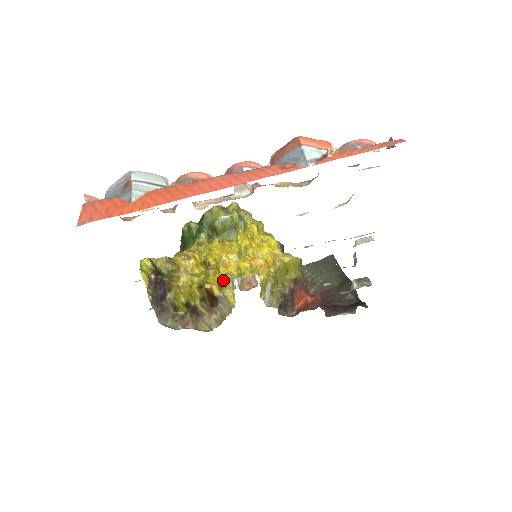
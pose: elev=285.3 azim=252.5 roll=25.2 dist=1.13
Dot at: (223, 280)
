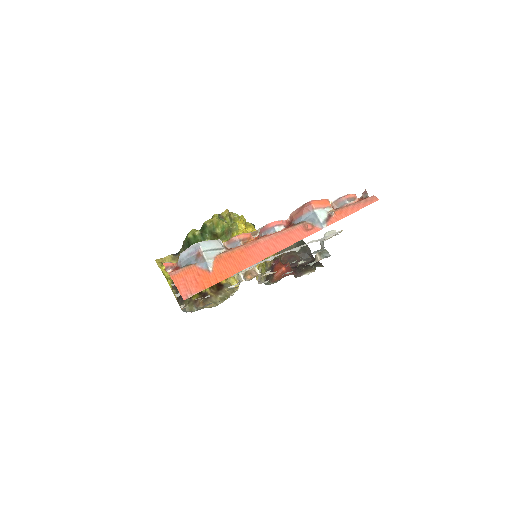
Dot at: occluded
